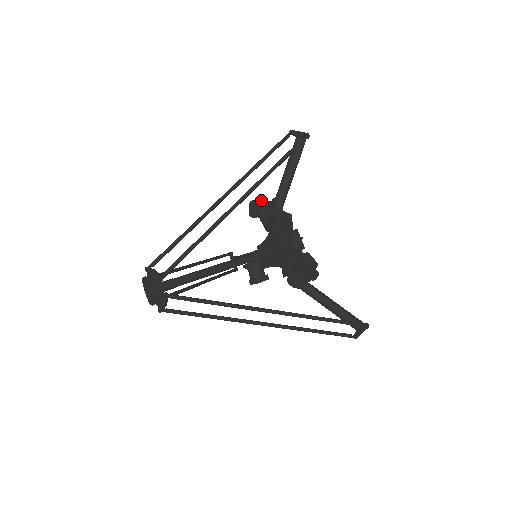
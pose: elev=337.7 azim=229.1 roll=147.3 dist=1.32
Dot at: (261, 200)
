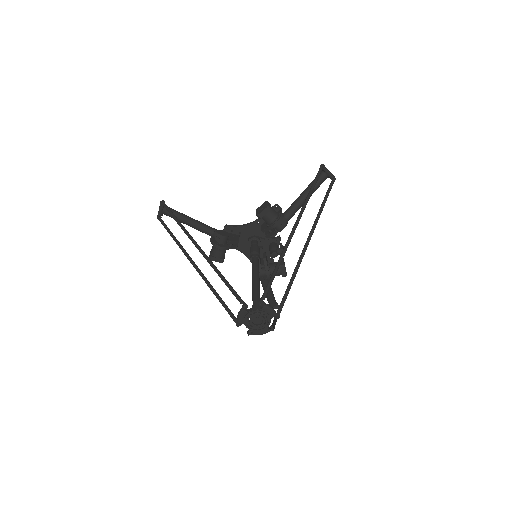
Dot at: occluded
